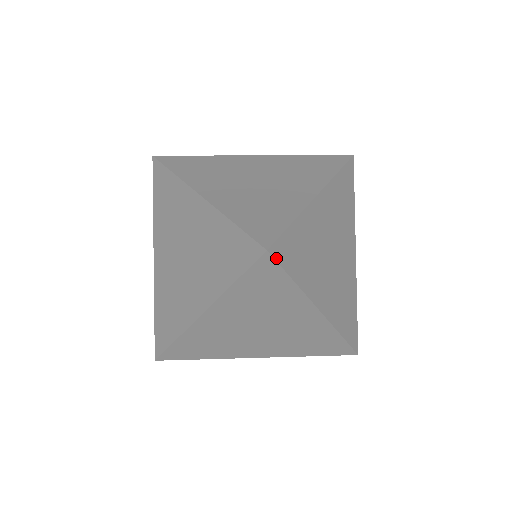
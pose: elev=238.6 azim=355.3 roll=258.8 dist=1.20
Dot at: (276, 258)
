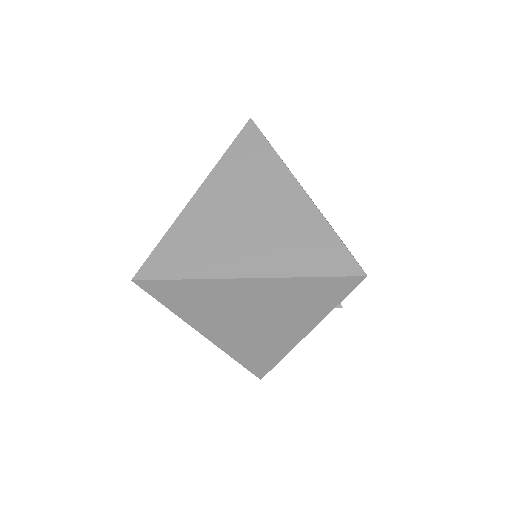
Dot at: (146, 278)
